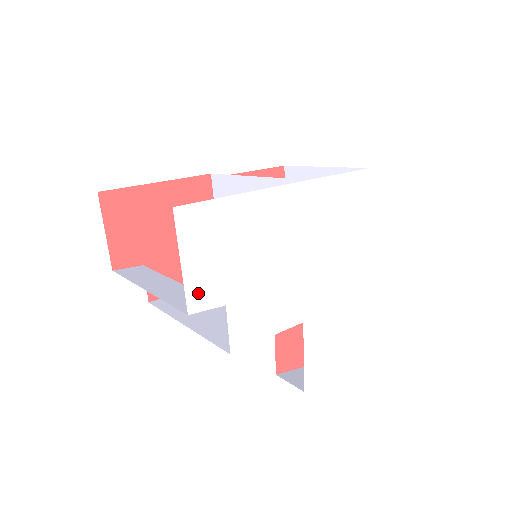
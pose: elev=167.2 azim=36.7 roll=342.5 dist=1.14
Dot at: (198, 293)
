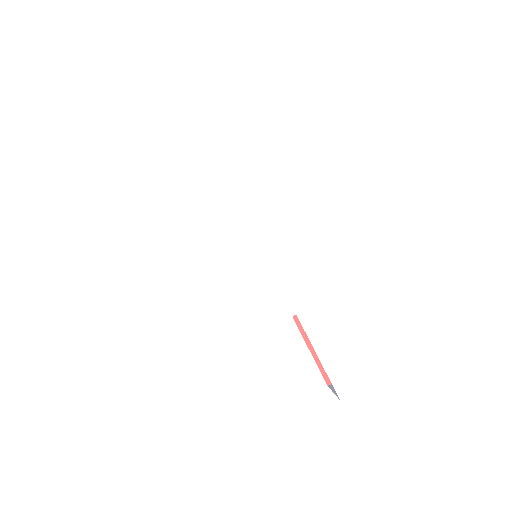
Dot at: (131, 317)
